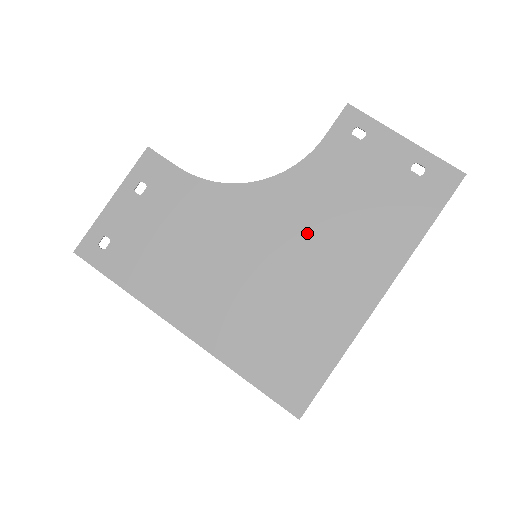
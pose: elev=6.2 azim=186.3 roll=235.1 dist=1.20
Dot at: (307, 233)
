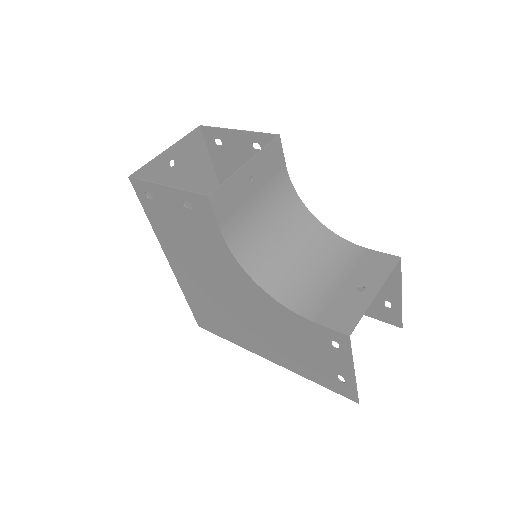
Dot at: (260, 320)
